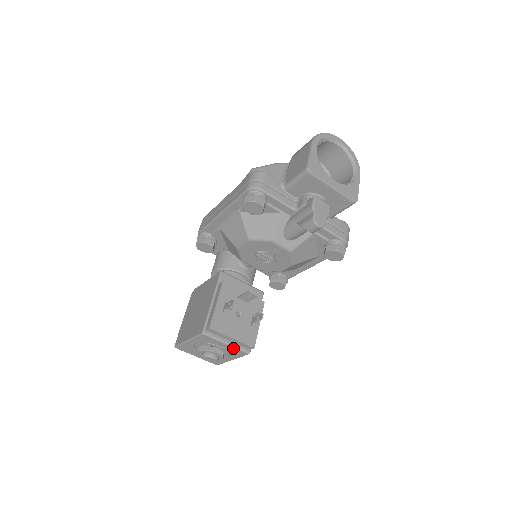
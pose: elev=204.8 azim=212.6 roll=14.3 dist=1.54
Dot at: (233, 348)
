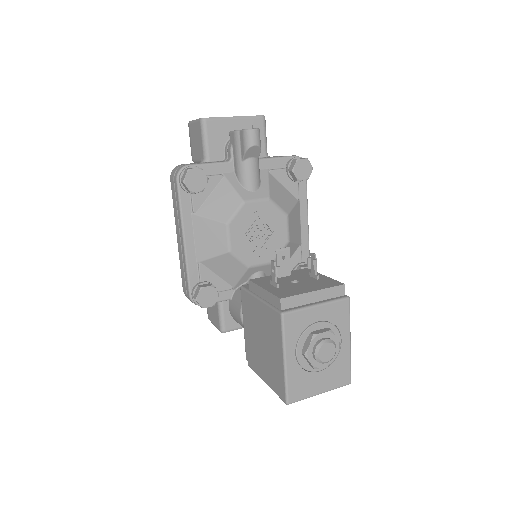
Dot at: (328, 307)
